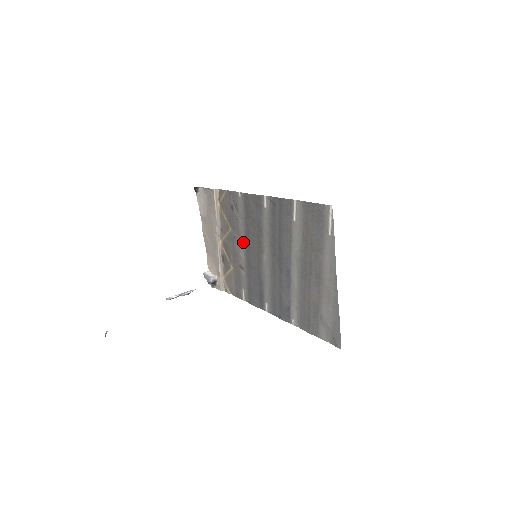
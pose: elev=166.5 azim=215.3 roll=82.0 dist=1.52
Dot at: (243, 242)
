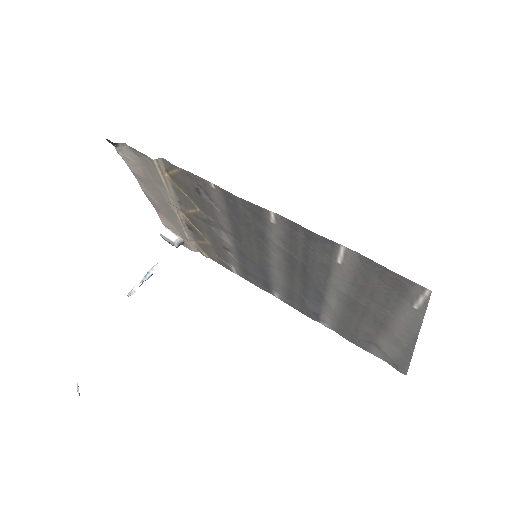
Dot at: (227, 231)
